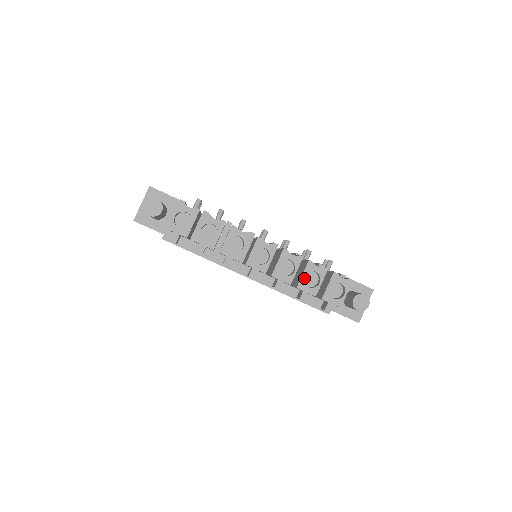
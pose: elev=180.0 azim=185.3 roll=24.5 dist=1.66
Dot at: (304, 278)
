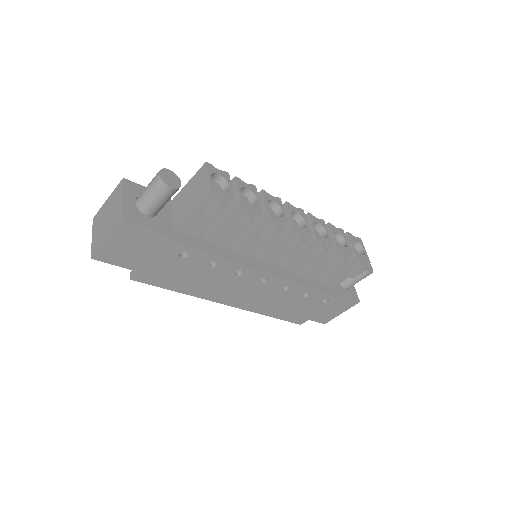
Dot at: occluded
